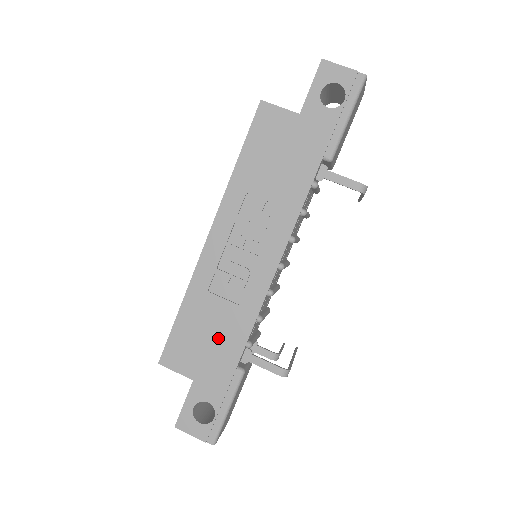
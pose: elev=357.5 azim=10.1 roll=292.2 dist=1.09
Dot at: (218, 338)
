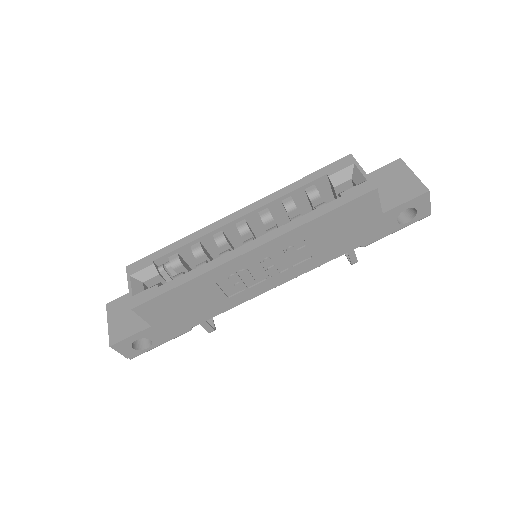
Dot at: (194, 310)
